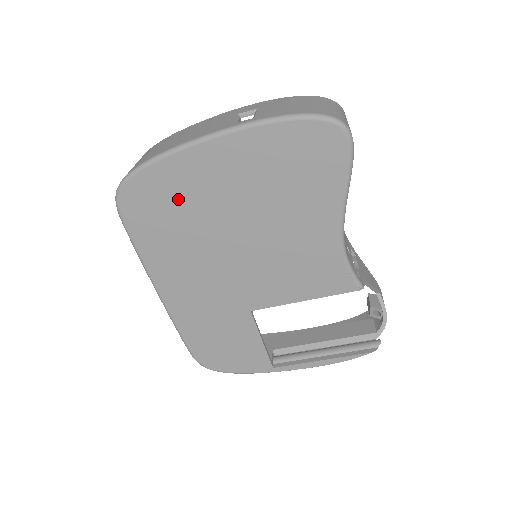
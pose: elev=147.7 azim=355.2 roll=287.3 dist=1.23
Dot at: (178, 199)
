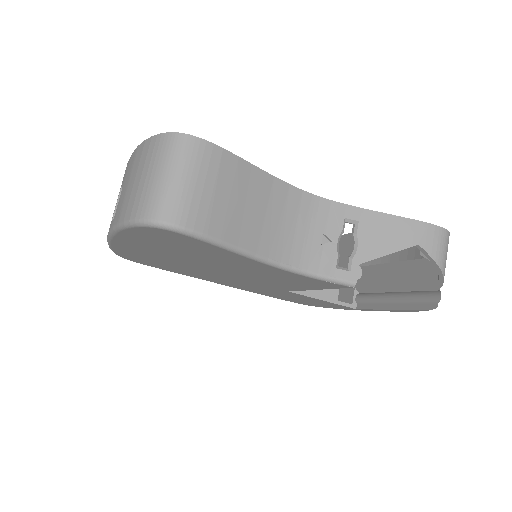
Dot at: (152, 259)
